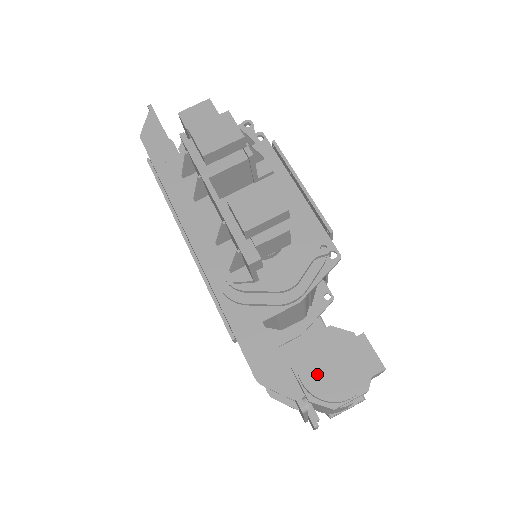
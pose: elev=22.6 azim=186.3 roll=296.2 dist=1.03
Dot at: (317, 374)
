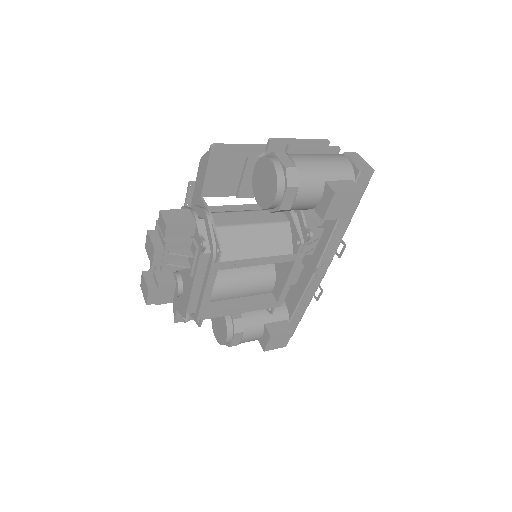
Dot at: (215, 318)
